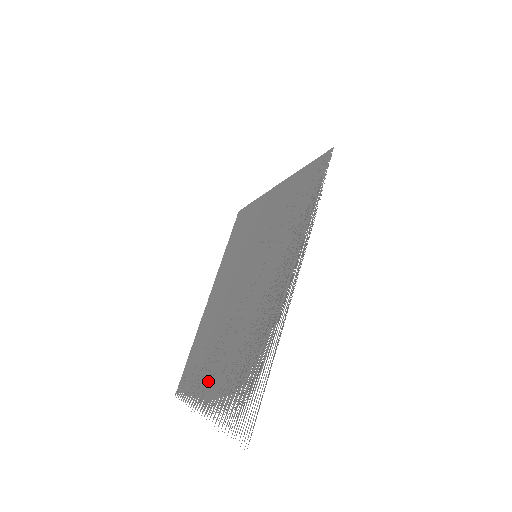
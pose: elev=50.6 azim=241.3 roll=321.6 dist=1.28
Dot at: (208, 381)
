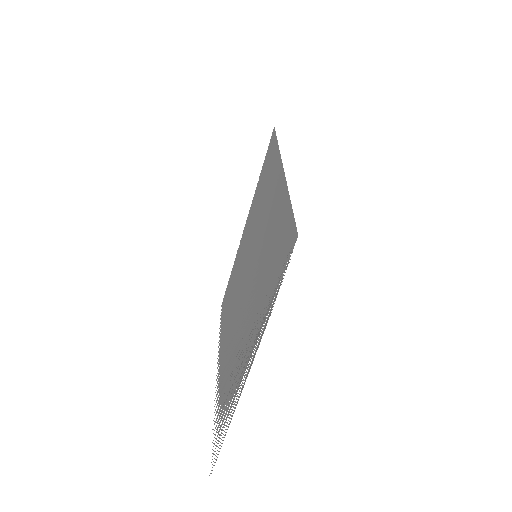
Dot at: (223, 346)
